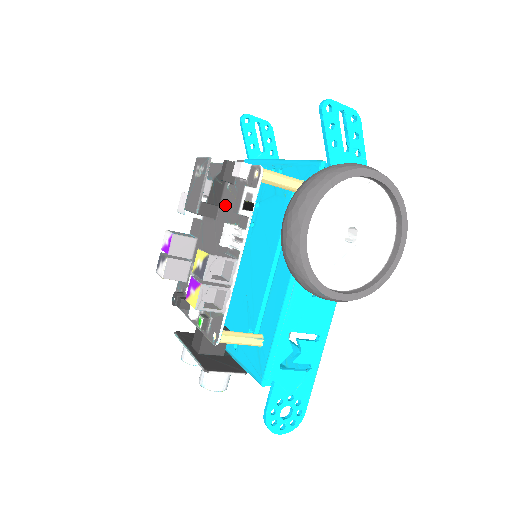
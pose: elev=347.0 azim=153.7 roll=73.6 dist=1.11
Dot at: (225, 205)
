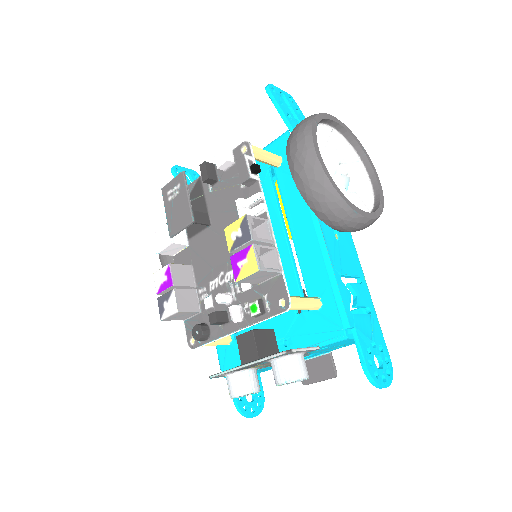
Dot at: (217, 204)
